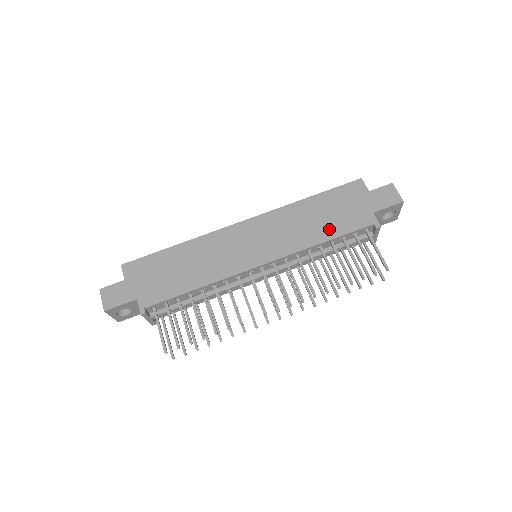
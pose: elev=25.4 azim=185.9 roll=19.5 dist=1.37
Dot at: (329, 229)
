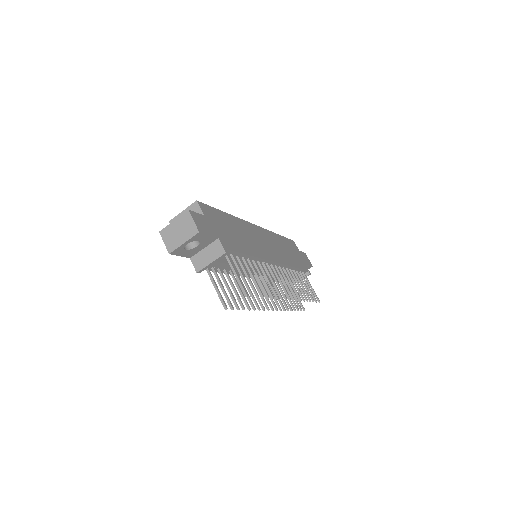
Dot at: (294, 261)
